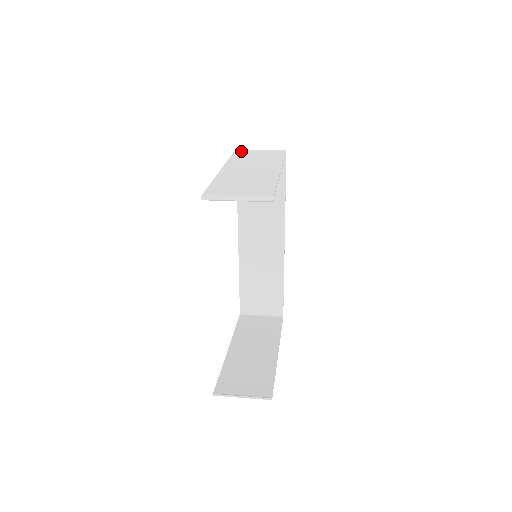
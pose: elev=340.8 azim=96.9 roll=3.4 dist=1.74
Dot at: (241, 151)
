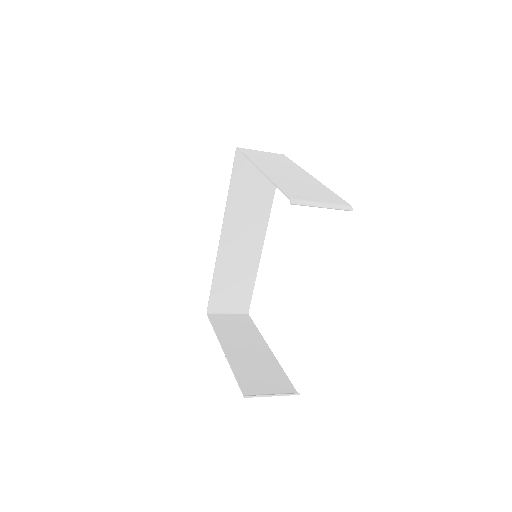
Dot at: (246, 150)
